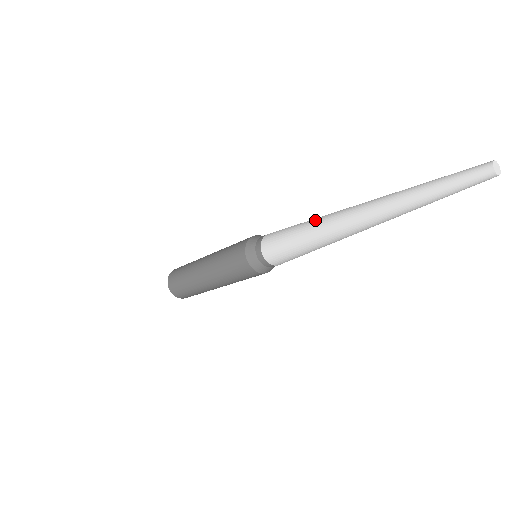
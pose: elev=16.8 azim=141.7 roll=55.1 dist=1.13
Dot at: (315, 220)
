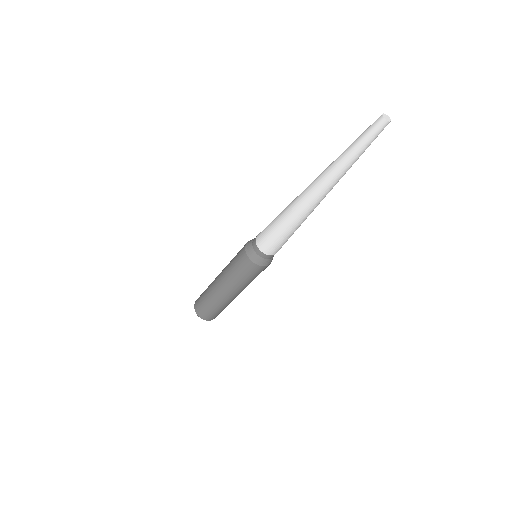
Dot at: (288, 211)
